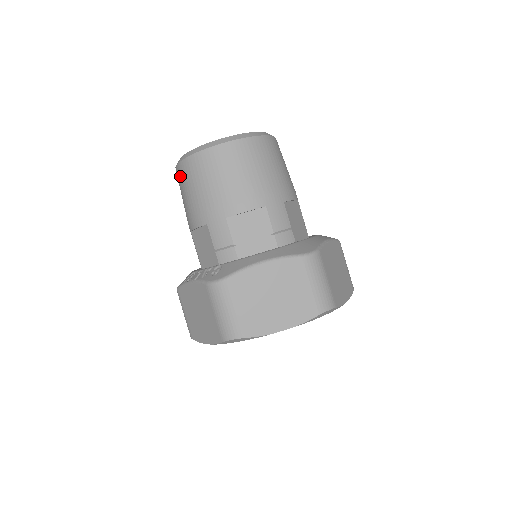
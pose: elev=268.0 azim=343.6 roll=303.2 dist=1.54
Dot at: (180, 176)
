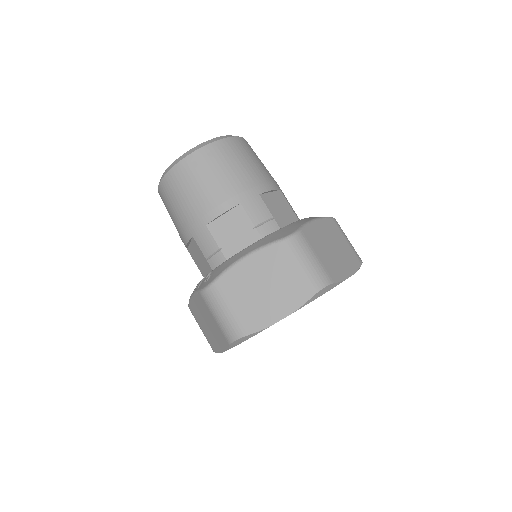
Dot at: (162, 200)
